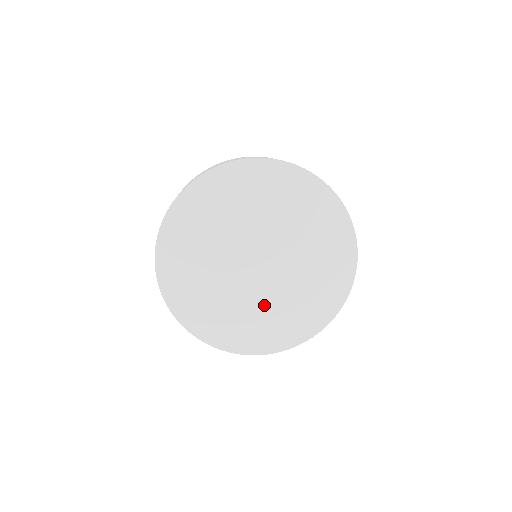
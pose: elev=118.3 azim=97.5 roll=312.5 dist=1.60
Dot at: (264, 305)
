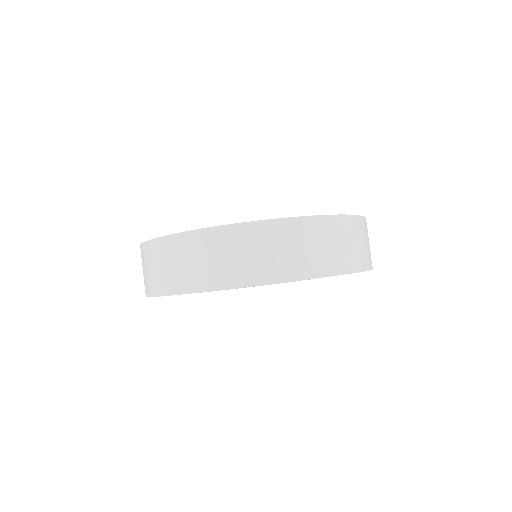
Dot at: occluded
